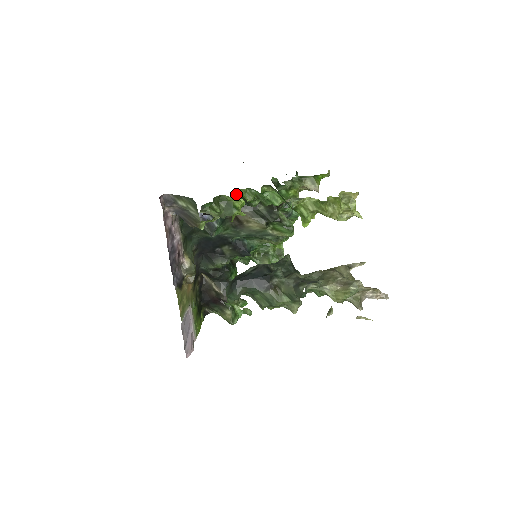
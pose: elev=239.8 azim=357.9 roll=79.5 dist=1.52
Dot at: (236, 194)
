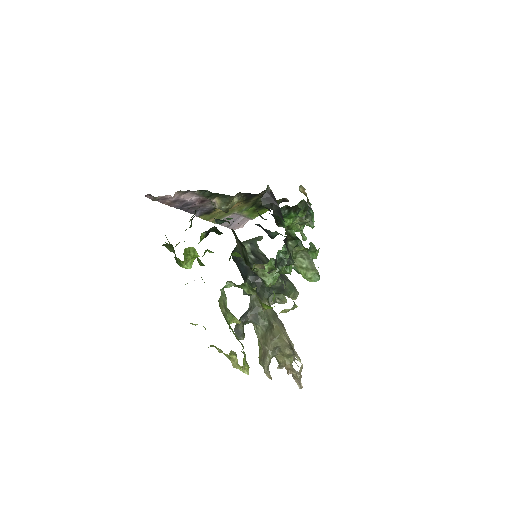
Dot at: (194, 248)
